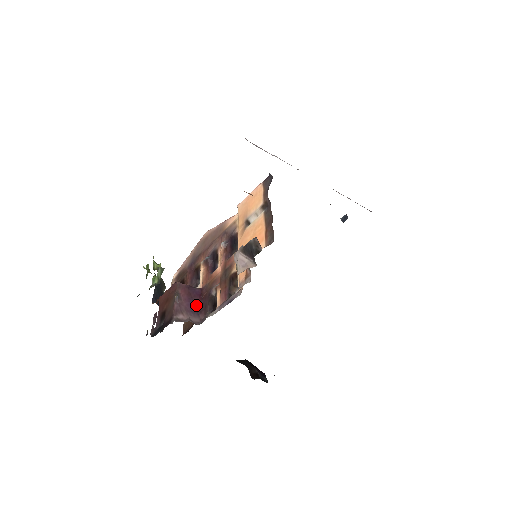
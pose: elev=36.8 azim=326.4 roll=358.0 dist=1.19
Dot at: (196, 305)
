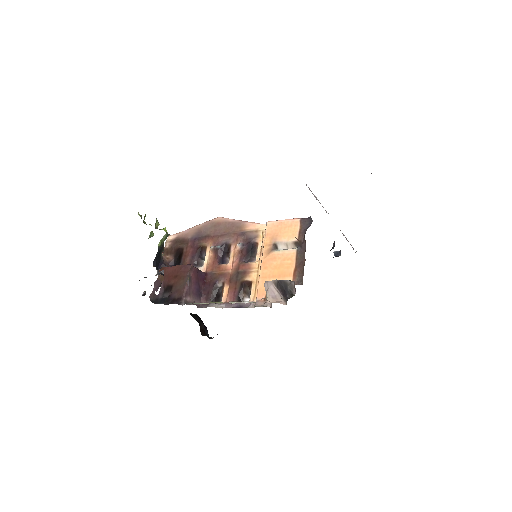
Dot at: (200, 288)
